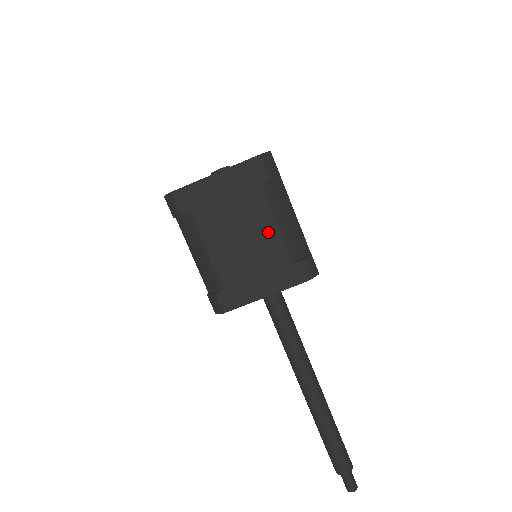
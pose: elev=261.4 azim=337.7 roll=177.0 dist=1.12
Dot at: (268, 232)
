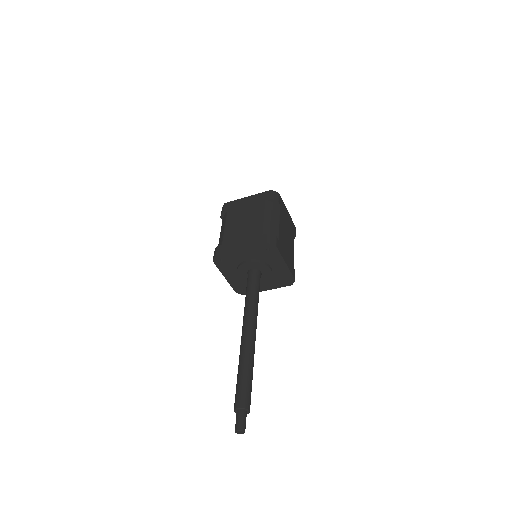
Dot at: (258, 220)
